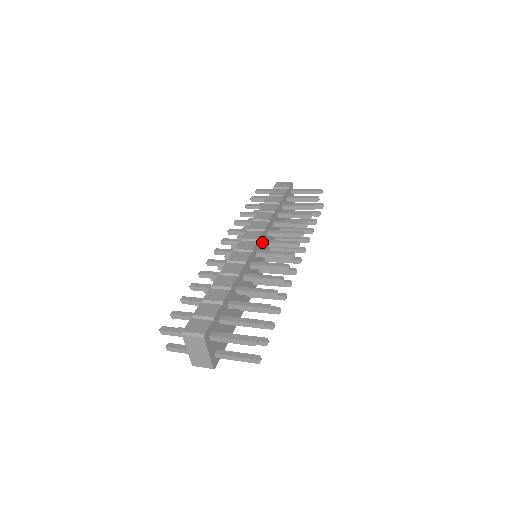
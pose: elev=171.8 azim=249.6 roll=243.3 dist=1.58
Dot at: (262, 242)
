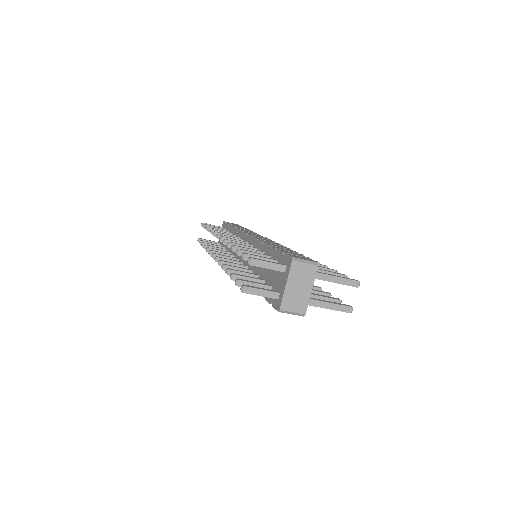
Dot at: occluded
